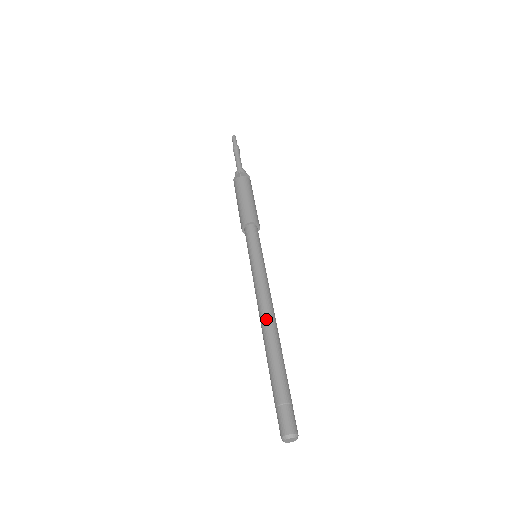
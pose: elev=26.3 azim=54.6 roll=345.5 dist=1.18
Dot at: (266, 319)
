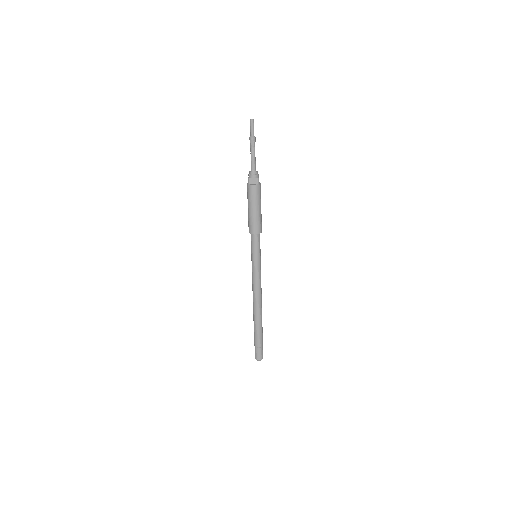
Dot at: (253, 304)
